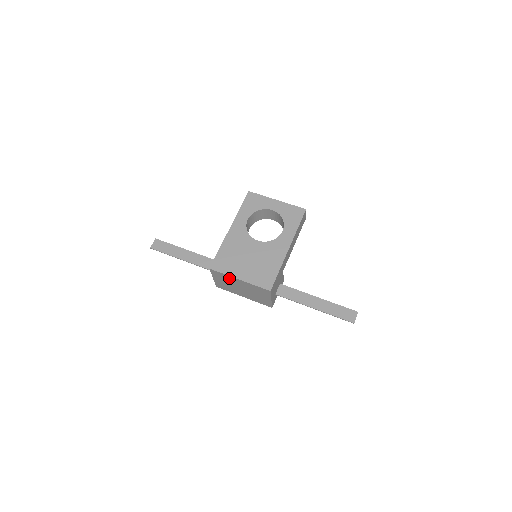
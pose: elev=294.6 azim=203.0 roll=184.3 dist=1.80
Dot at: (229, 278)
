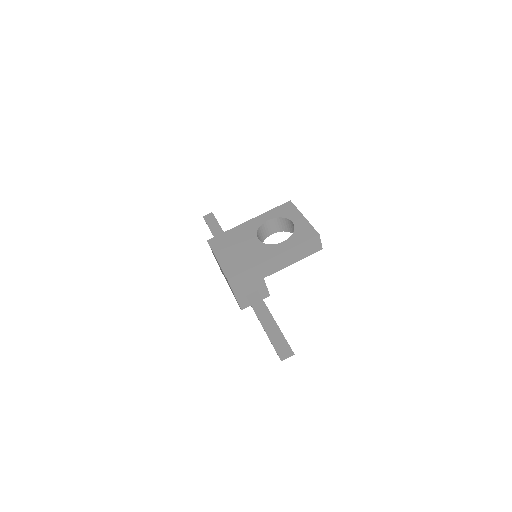
Dot at: occluded
